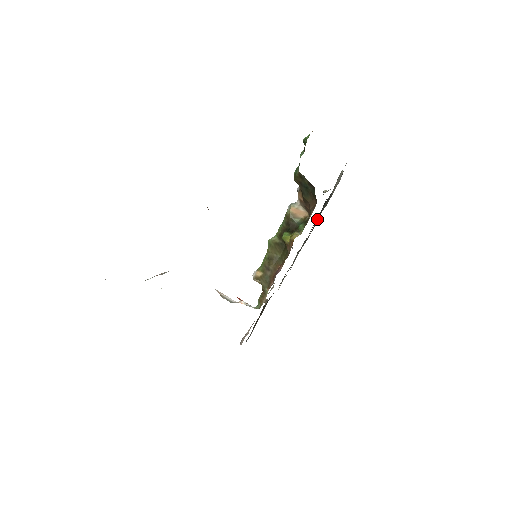
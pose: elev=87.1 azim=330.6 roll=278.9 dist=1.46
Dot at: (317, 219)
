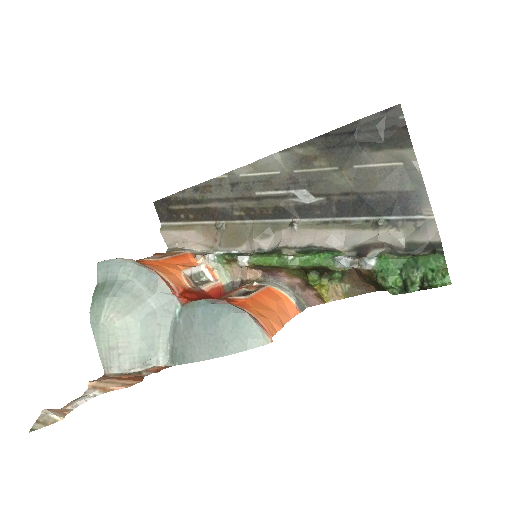
Dot at: (331, 162)
